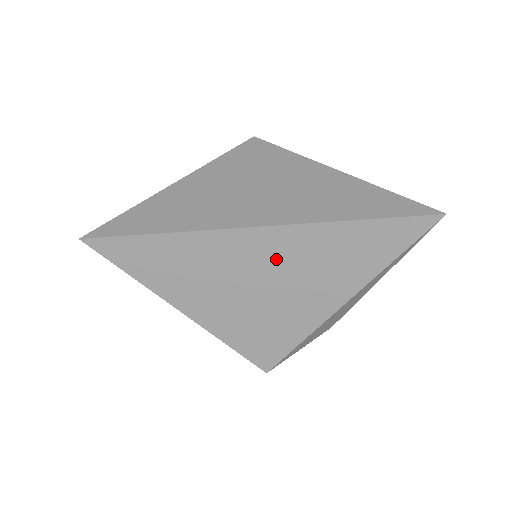
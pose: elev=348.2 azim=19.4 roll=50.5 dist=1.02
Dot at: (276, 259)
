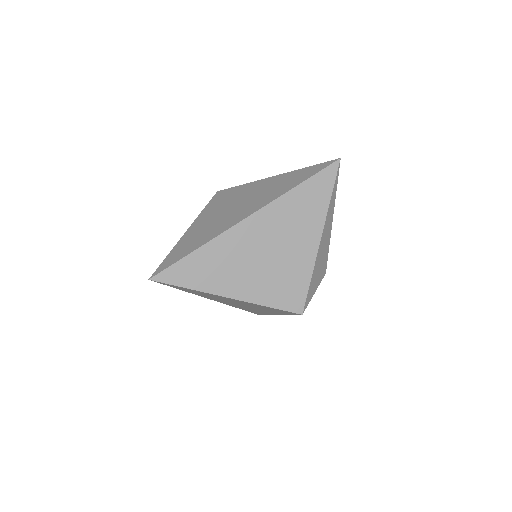
Dot at: (267, 231)
